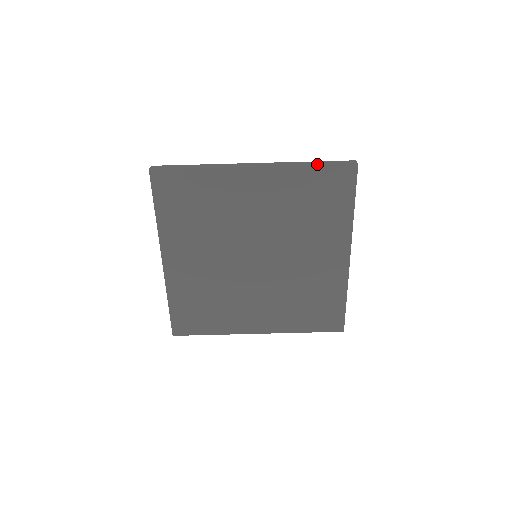
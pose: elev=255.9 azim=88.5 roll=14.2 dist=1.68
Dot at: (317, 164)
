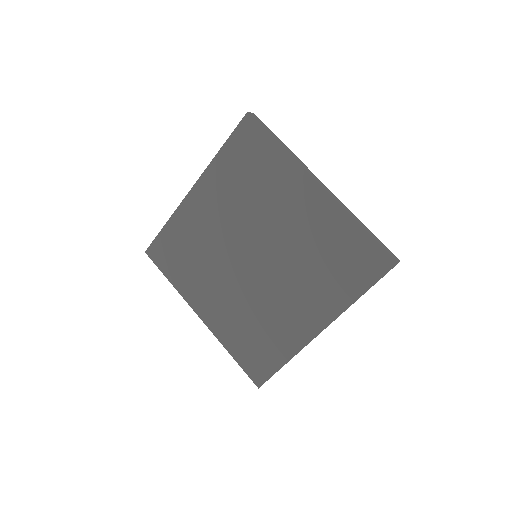
Dot at: (367, 230)
